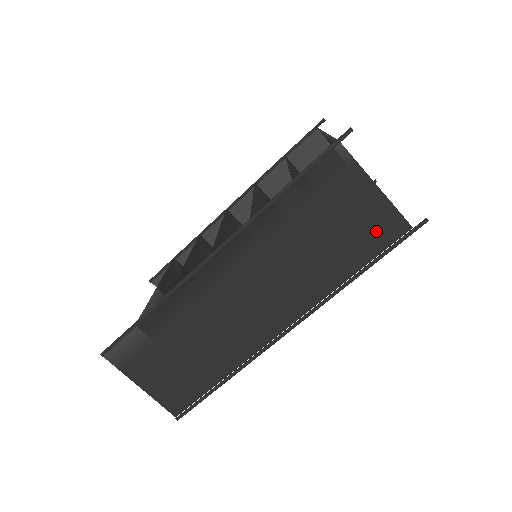
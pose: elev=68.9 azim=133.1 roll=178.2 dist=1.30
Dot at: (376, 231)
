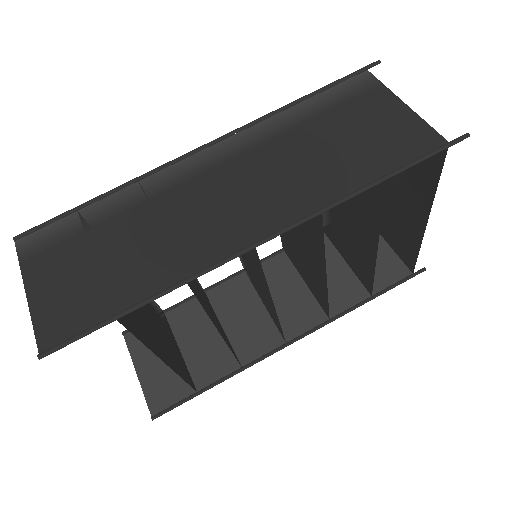
Dot at: (401, 142)
